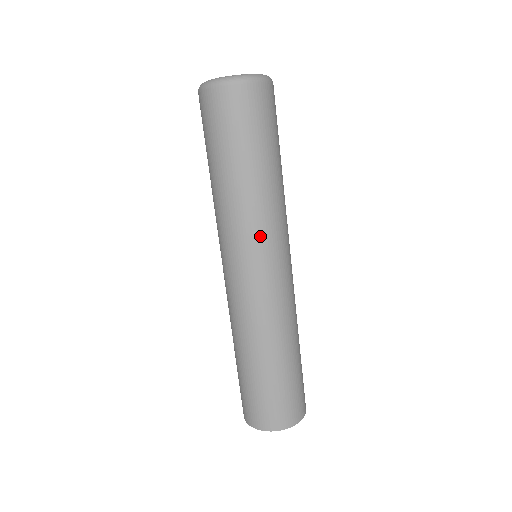
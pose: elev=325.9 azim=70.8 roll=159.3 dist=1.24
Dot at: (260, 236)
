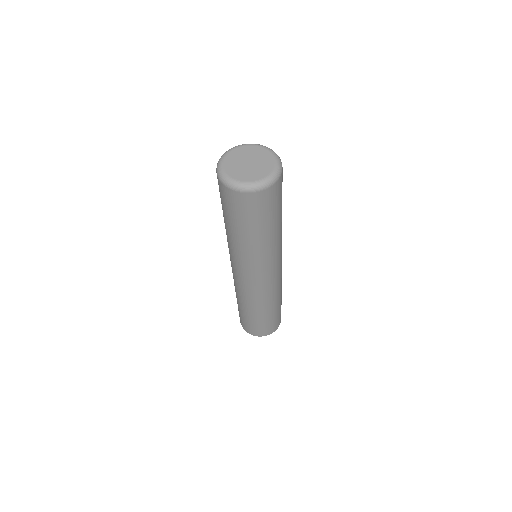
Dot at: (254, 266)
